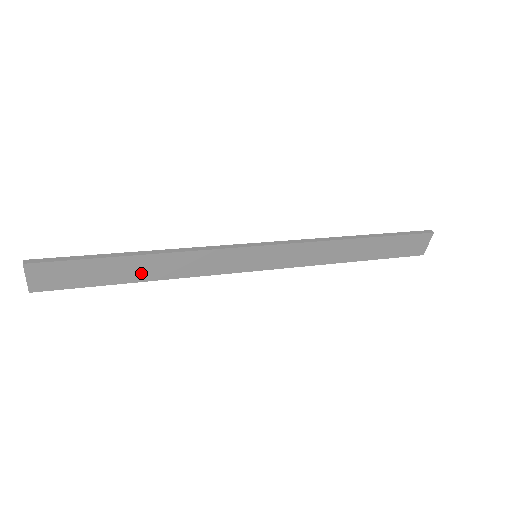
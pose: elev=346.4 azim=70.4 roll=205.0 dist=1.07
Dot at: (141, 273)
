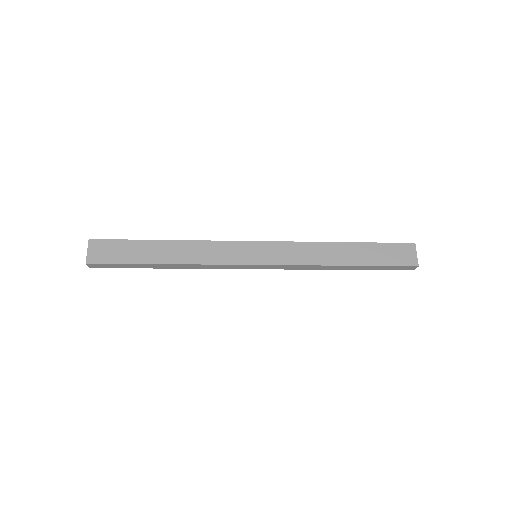
Dot at: (165, 256)
